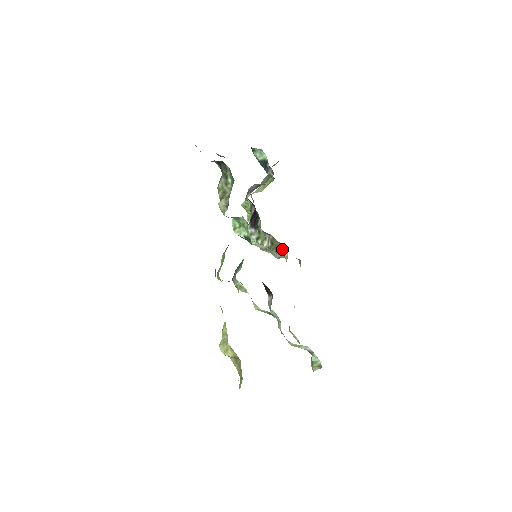
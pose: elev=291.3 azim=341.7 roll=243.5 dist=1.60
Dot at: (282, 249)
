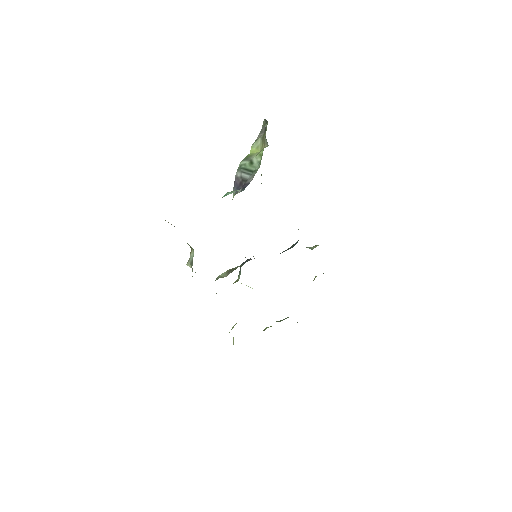
Dot at: occluded
